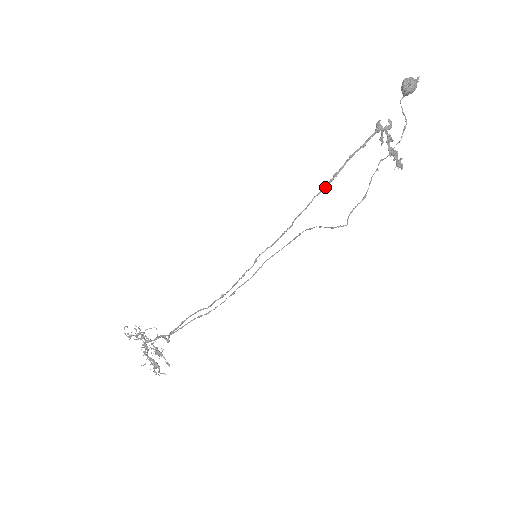
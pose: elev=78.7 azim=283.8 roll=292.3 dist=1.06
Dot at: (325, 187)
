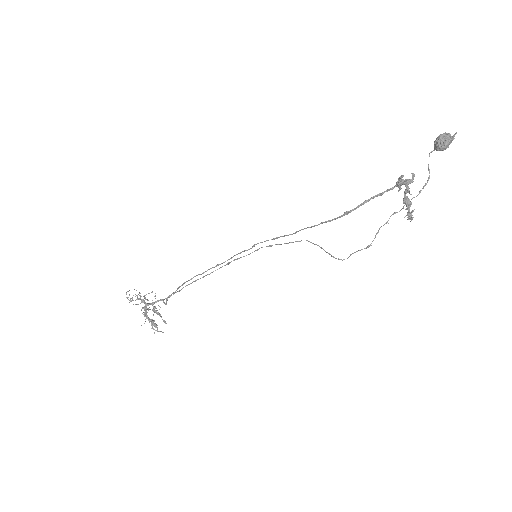
Dot at: (334, 219)
